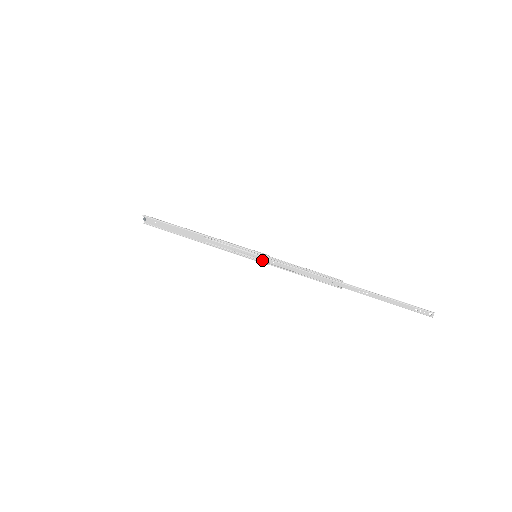
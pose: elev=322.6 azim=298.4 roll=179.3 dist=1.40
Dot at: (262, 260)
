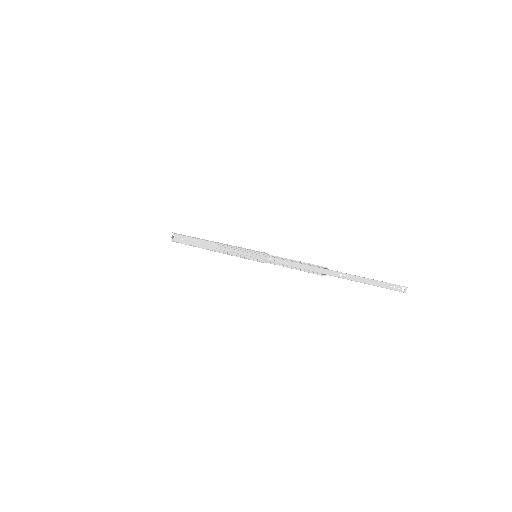
Dot at: (260, 260)
